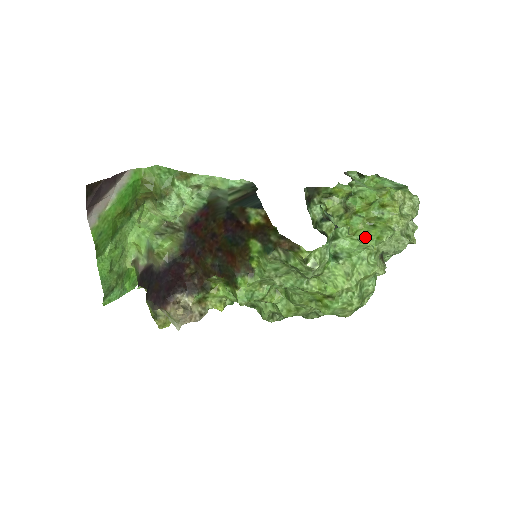
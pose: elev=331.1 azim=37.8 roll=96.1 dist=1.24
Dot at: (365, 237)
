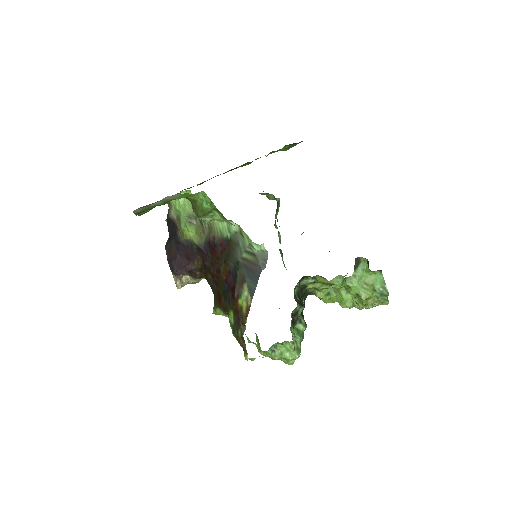
Dot at: (335, 293)
